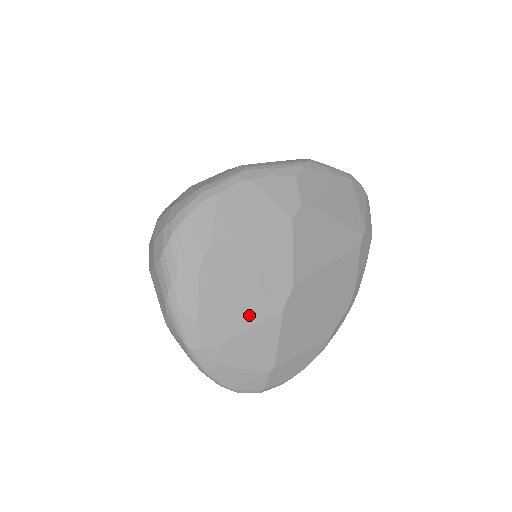
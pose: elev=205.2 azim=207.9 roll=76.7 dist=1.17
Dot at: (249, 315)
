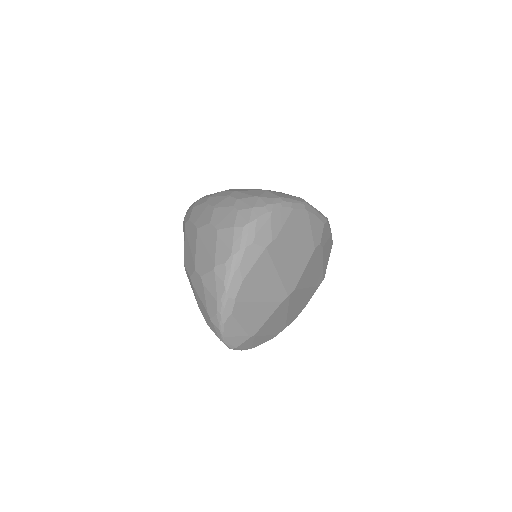
Dot at: (268, 293)
